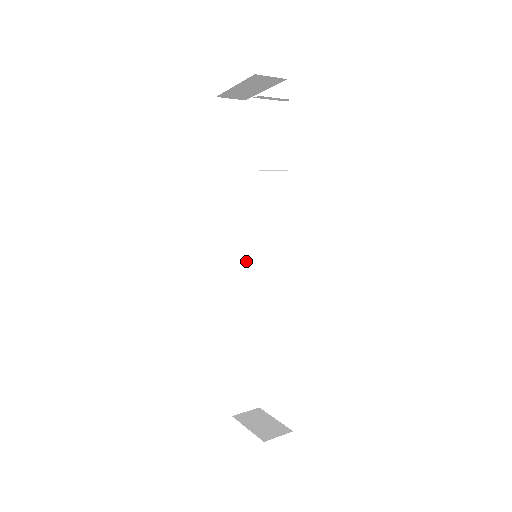
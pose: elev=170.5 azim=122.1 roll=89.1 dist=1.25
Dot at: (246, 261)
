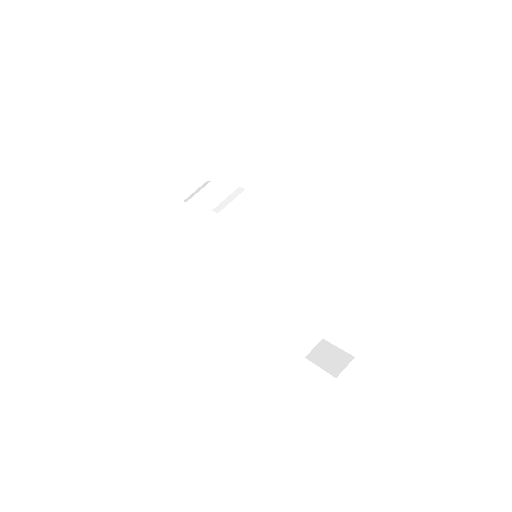
Dot at: (251, 252)
